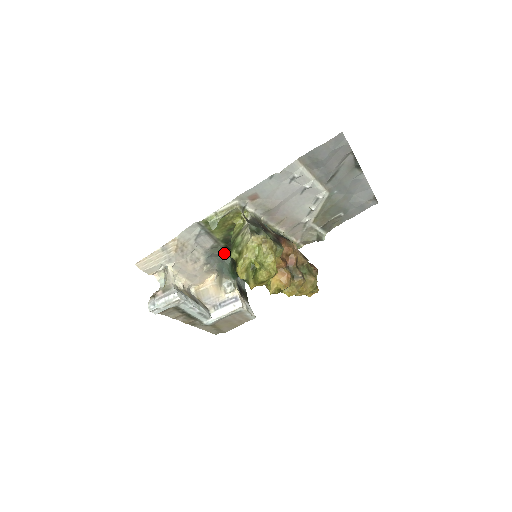
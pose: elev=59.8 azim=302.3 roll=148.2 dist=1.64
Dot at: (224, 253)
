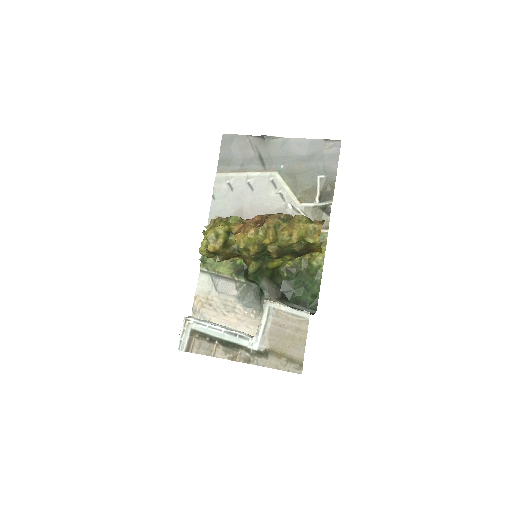
Dot at: (255, 289)
